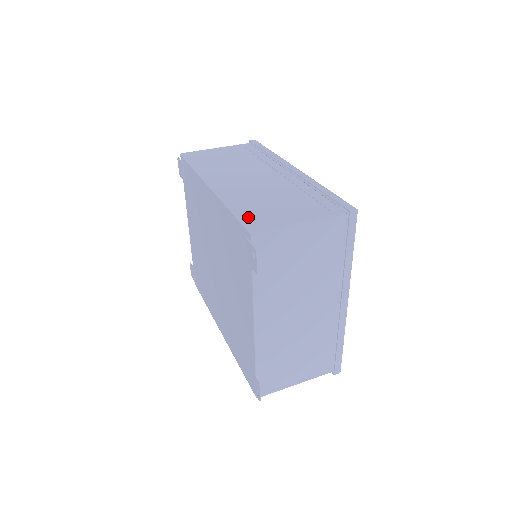
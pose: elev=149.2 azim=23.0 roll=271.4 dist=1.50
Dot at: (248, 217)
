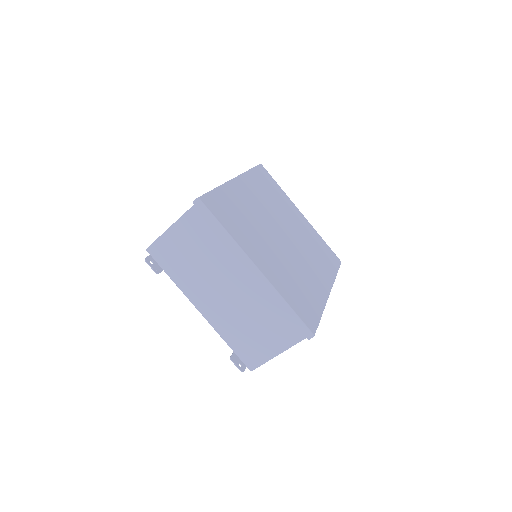
Dot at: occluded
